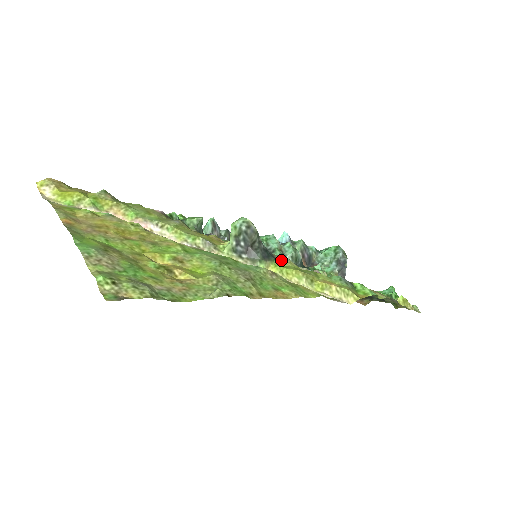
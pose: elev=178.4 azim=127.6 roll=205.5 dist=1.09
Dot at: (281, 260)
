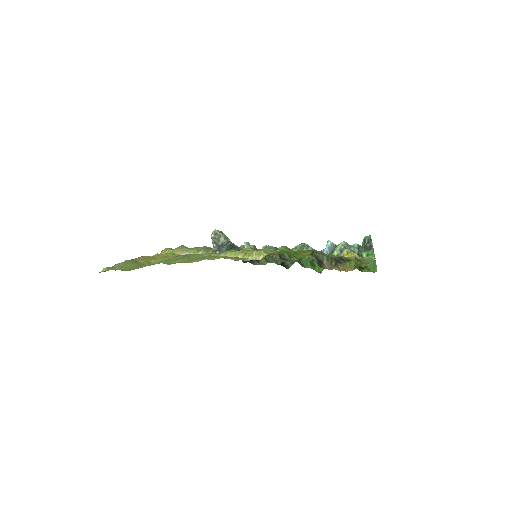
Dot at: (243, 249)
